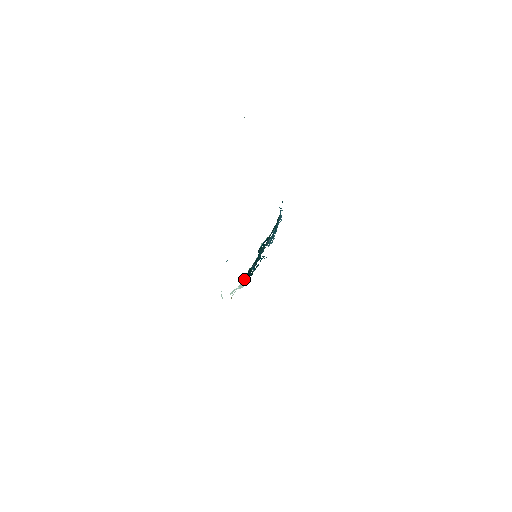
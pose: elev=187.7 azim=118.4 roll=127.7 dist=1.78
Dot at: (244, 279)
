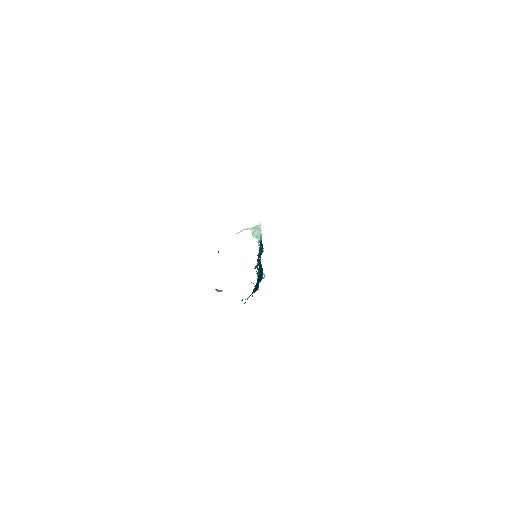
Dot at: (260, 238)
